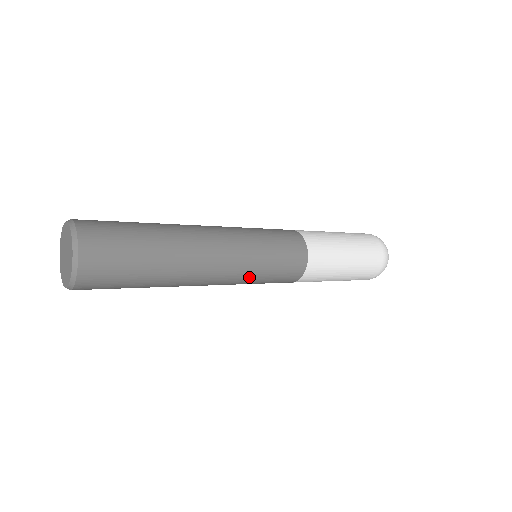
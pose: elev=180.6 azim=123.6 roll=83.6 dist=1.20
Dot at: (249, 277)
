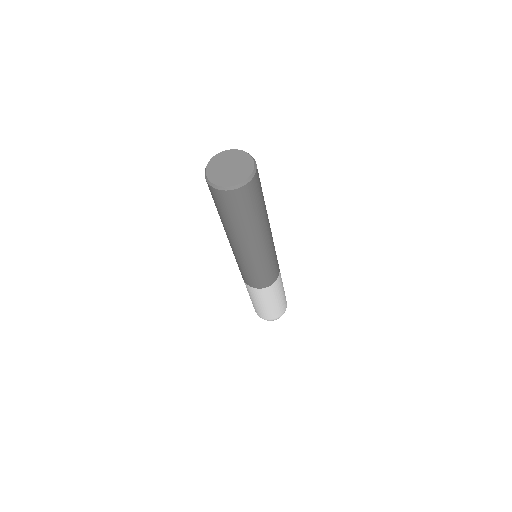
Dot at: (271, 256)
